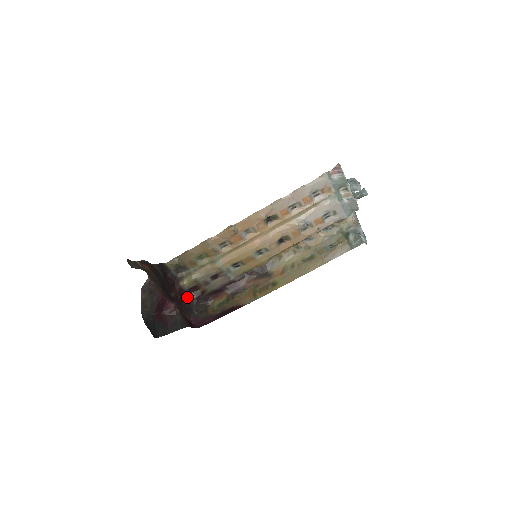
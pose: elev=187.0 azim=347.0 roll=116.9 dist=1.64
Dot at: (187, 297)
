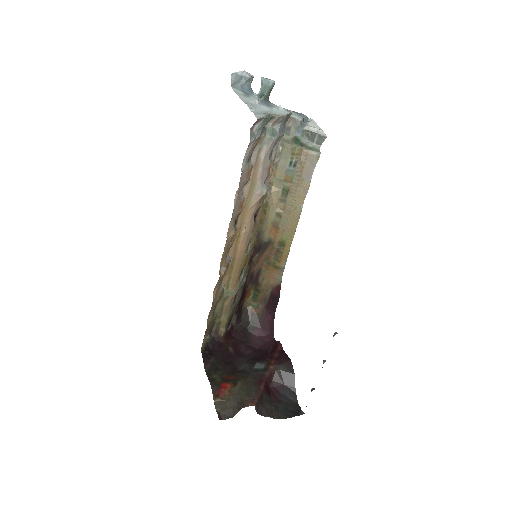
Dot at: (232, 330)
